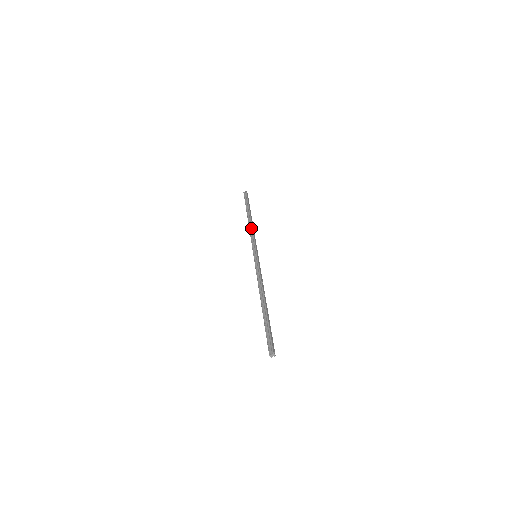
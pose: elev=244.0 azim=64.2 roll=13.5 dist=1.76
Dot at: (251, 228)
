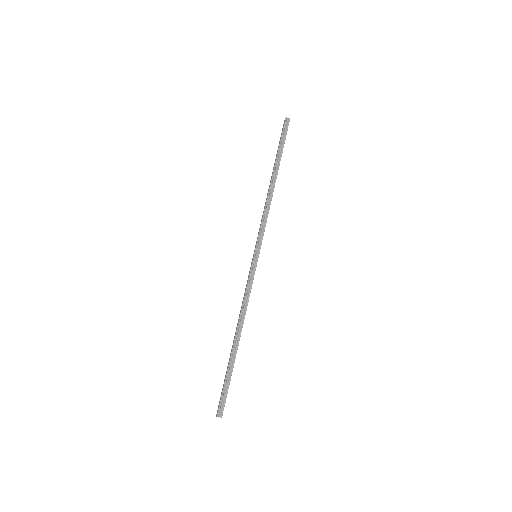
Dot at: (269, 202)
